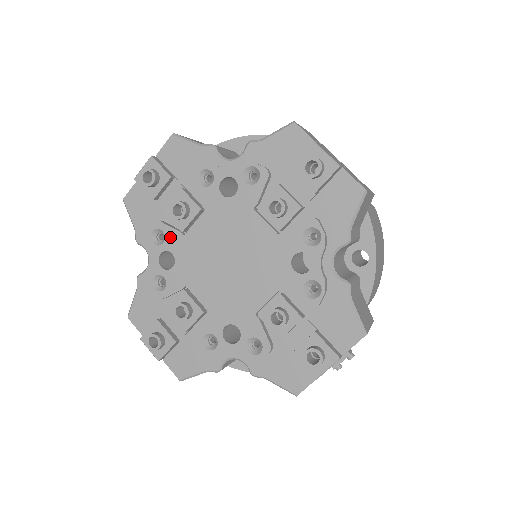
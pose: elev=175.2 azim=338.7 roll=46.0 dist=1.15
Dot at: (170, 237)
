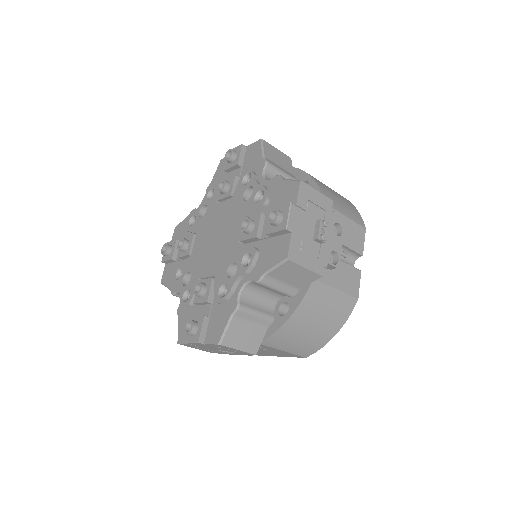
Dot at: (185, 266)
